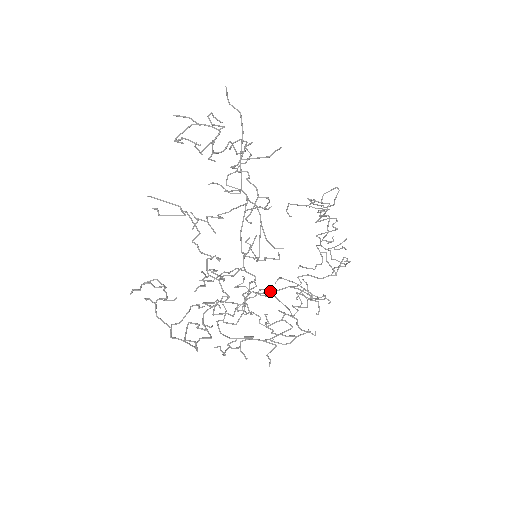
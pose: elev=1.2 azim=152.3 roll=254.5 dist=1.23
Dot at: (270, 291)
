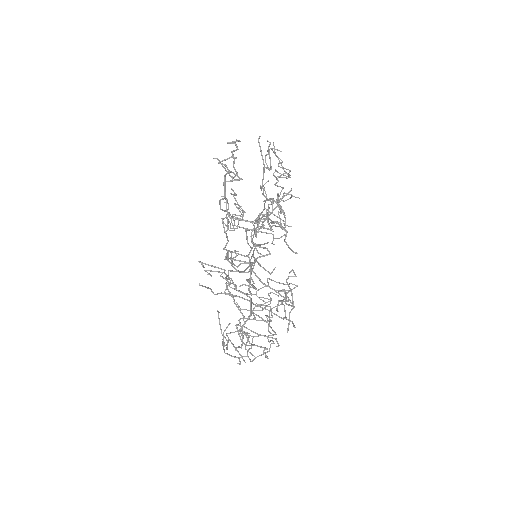
Dot at: (239, 296)
